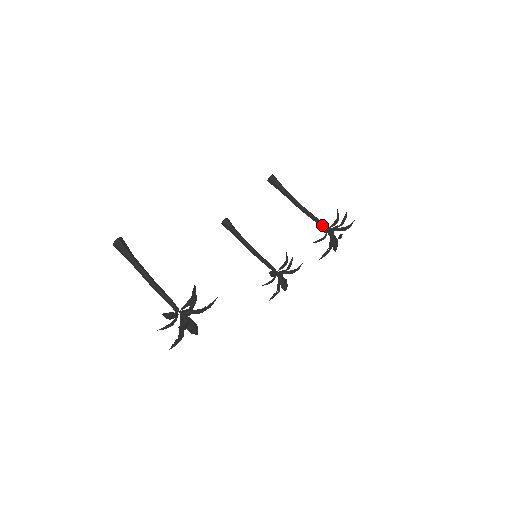
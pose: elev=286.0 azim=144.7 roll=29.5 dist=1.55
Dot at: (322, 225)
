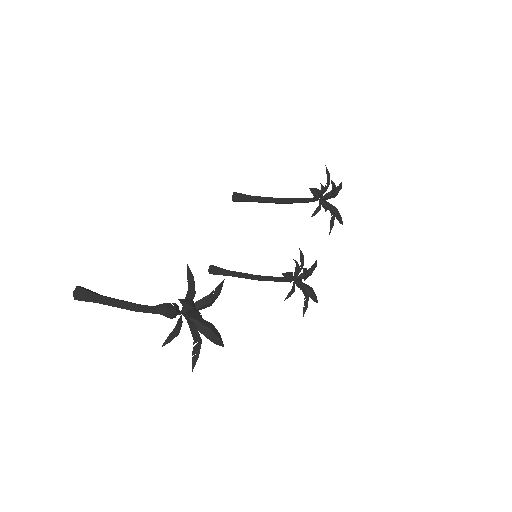
Dot at: (310, 199)
